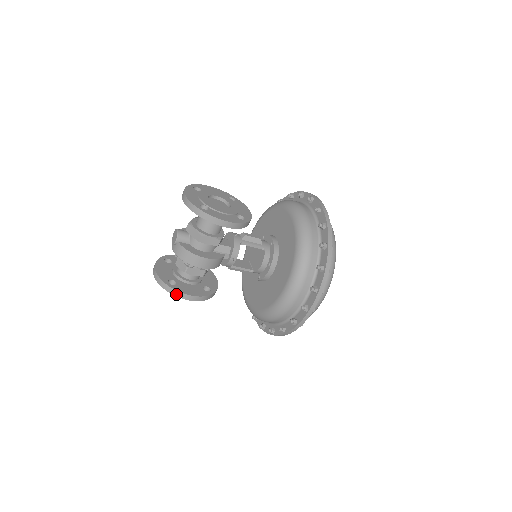
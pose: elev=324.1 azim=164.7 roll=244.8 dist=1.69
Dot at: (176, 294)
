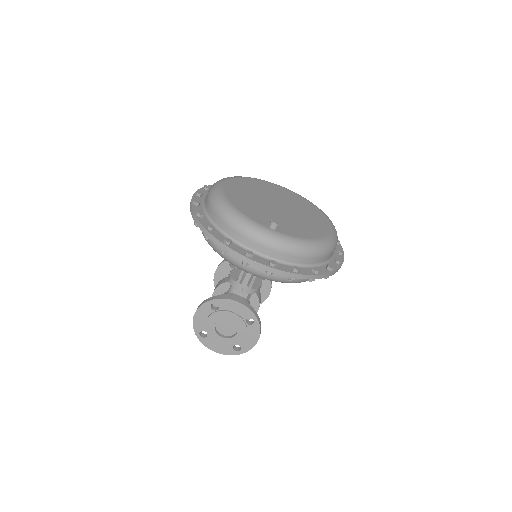
Dot at: (262, 301)
